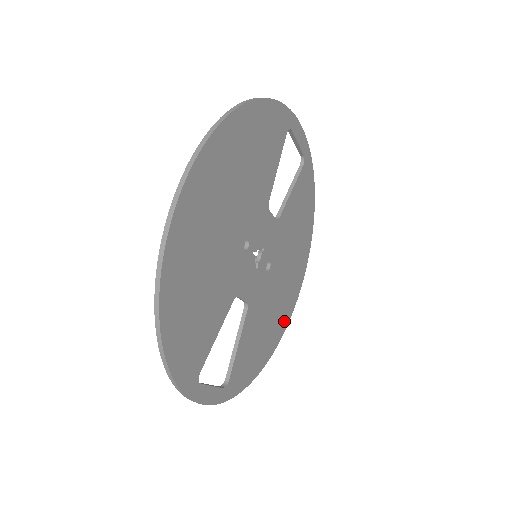
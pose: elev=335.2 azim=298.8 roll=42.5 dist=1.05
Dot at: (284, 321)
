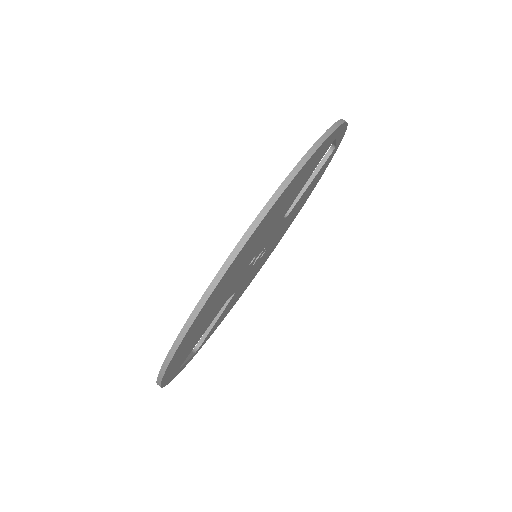
Dot at: occluded
